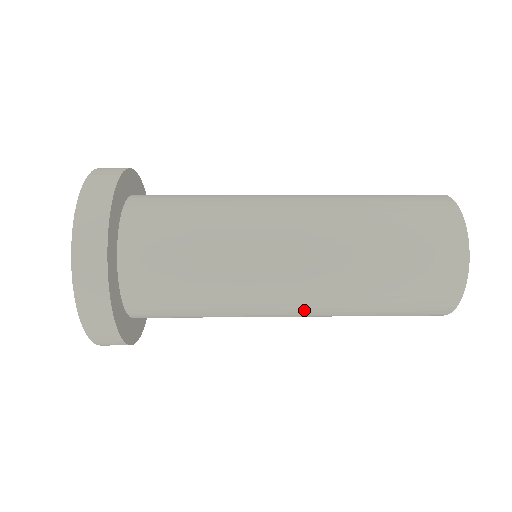
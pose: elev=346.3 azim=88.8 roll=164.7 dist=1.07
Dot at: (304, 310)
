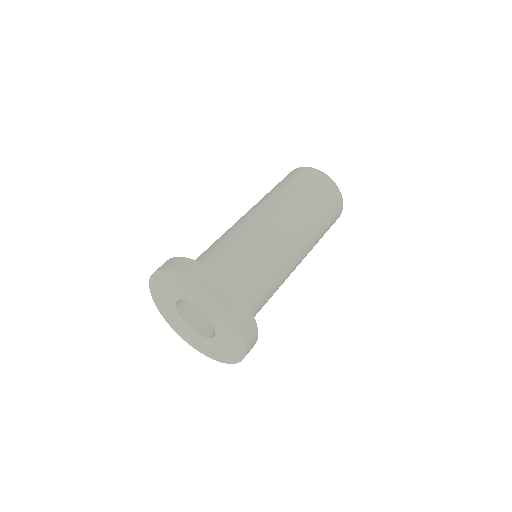
Dot at: occluded
